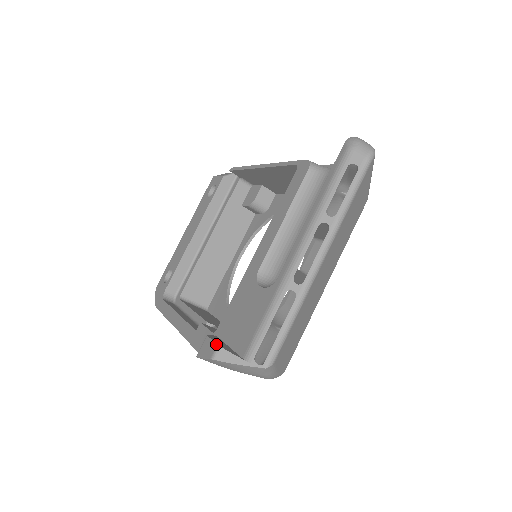
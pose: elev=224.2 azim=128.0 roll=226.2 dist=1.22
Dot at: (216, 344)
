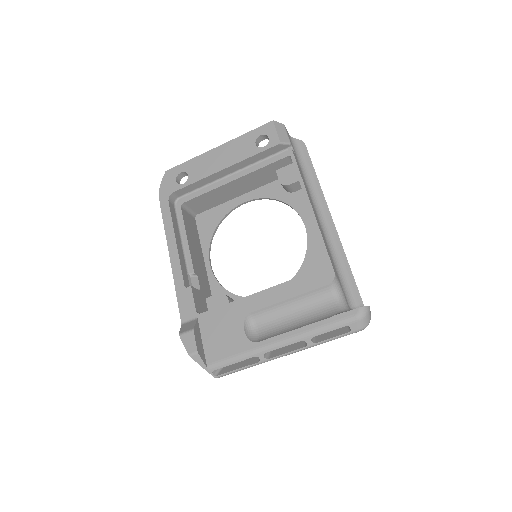
Dot at: (197, 349)
